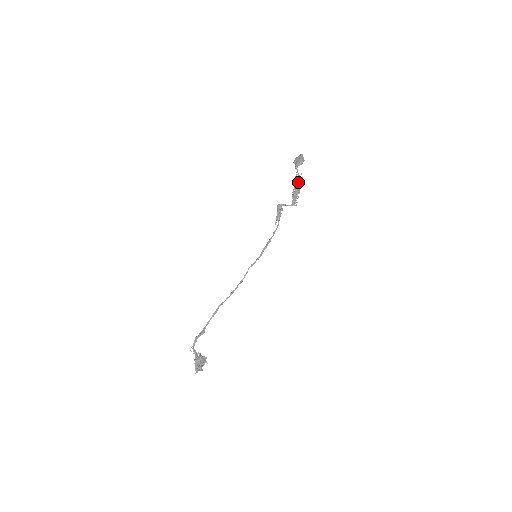
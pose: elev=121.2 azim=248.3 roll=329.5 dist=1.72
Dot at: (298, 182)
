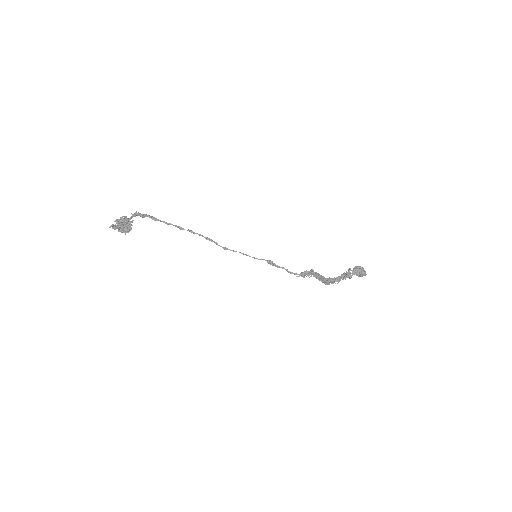
Dot at: occluded
